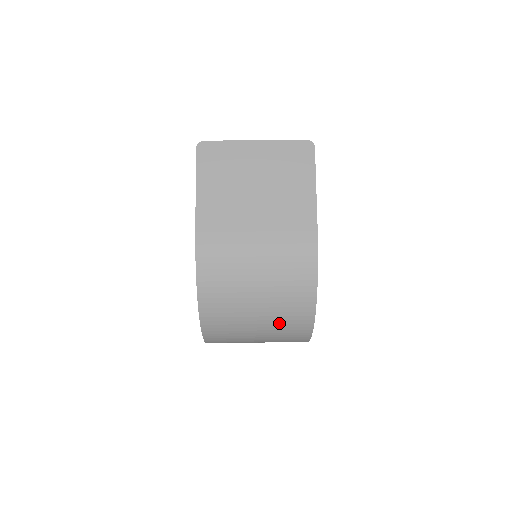
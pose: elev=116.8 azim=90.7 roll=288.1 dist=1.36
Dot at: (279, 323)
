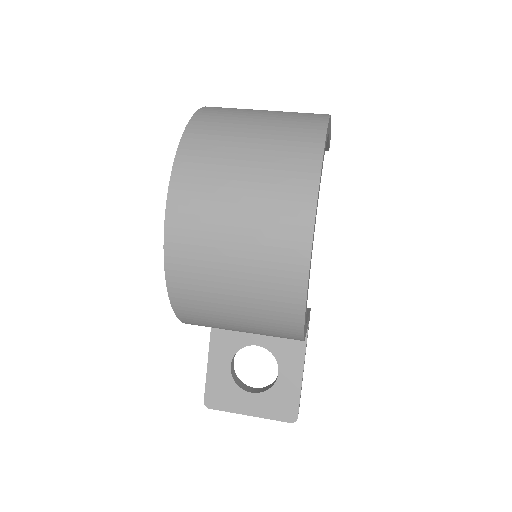
Dot at: (279, 145)
